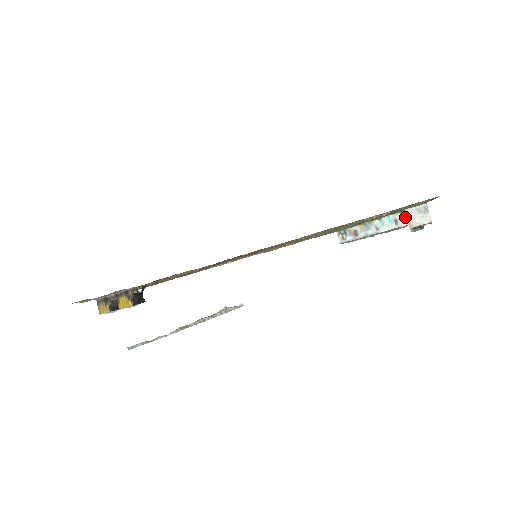
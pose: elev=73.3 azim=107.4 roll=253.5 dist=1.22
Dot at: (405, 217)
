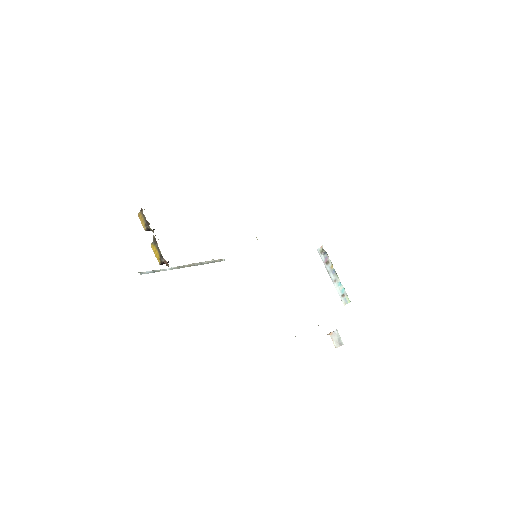
Dot at: (347, 302)
